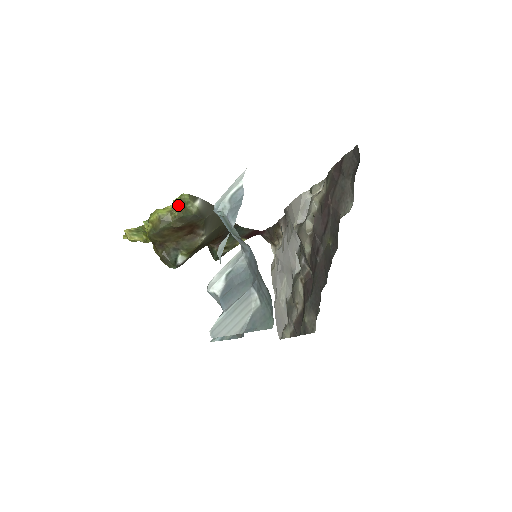
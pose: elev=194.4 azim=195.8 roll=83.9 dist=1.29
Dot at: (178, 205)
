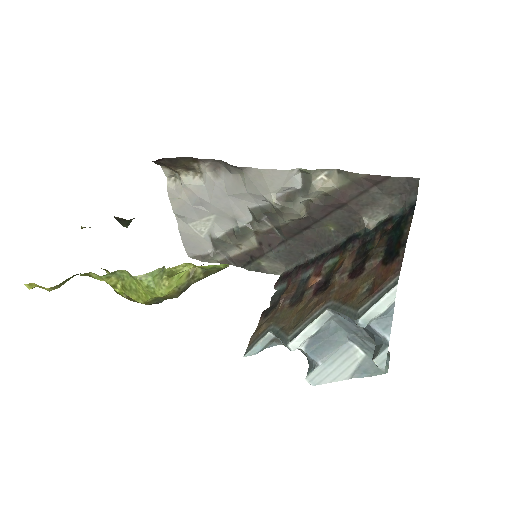
Dot at: (206, 269)
